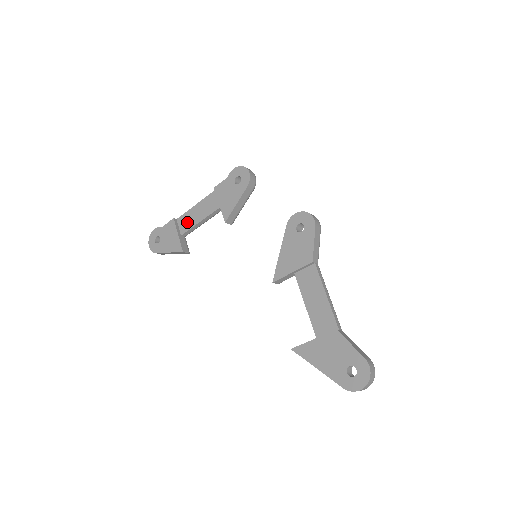
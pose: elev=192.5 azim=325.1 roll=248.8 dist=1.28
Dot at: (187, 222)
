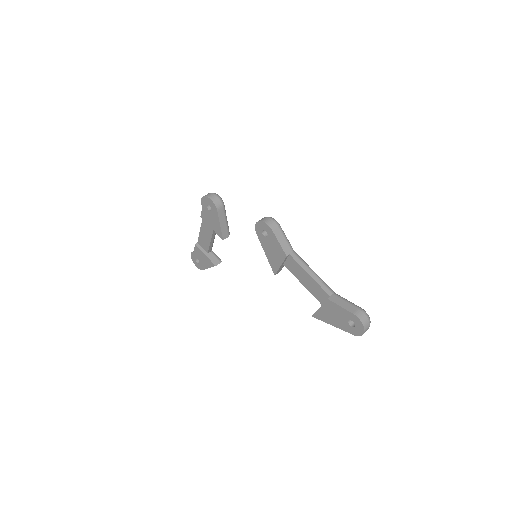
Dot at: (204, 243)
